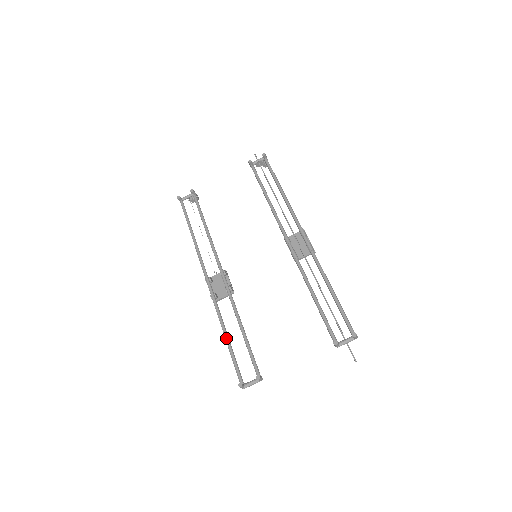
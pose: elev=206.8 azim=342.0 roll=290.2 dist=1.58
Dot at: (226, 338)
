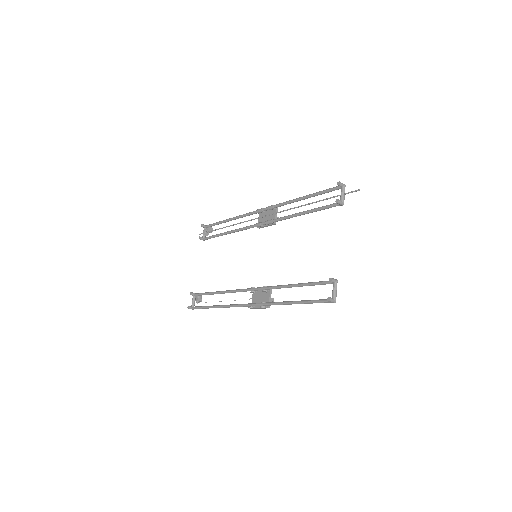
Dot at: (293, 303)
